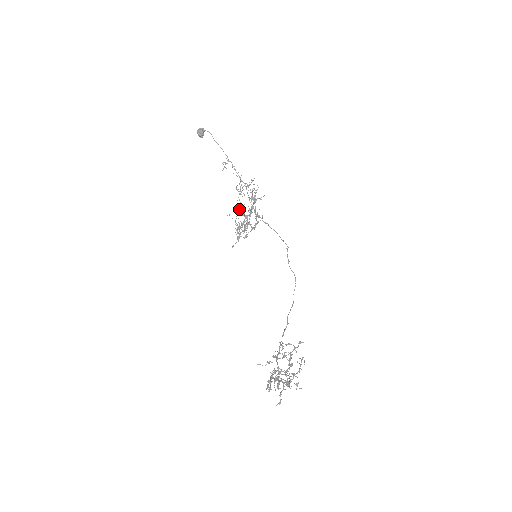
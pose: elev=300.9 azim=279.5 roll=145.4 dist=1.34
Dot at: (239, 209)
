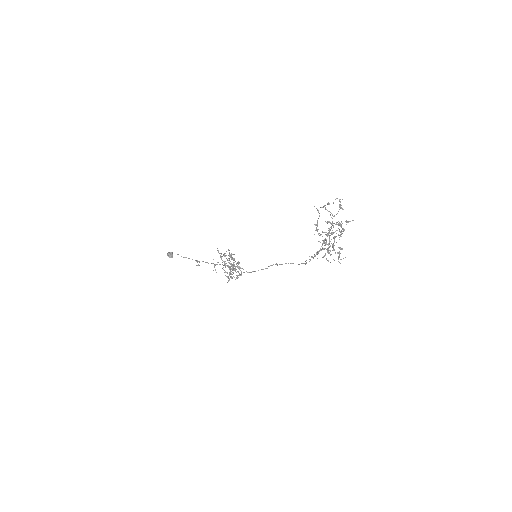
Dot at: occluded
